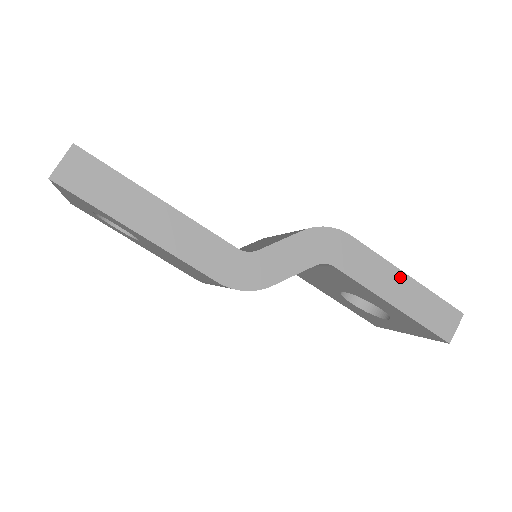
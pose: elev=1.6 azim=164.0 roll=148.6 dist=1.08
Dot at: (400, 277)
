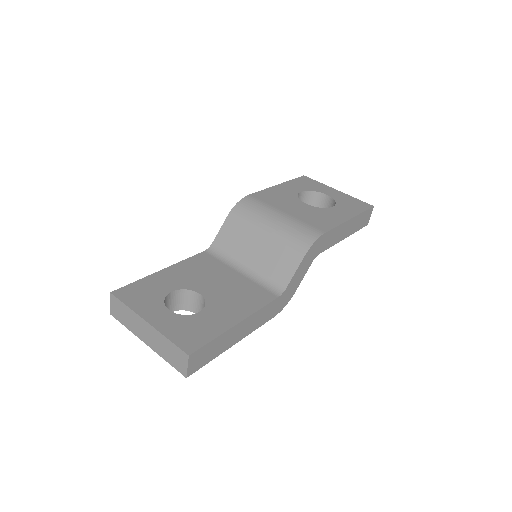
Dot at: (348, 224)
